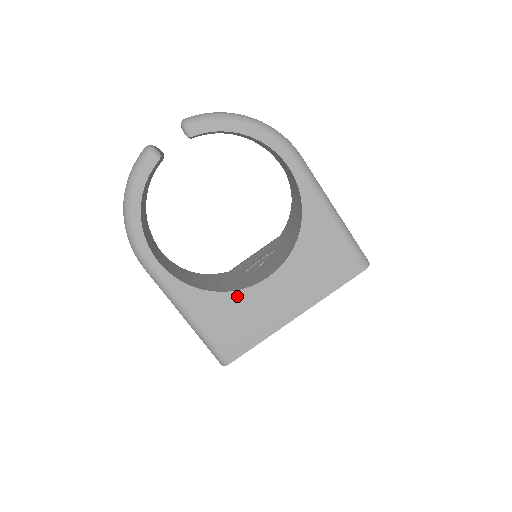
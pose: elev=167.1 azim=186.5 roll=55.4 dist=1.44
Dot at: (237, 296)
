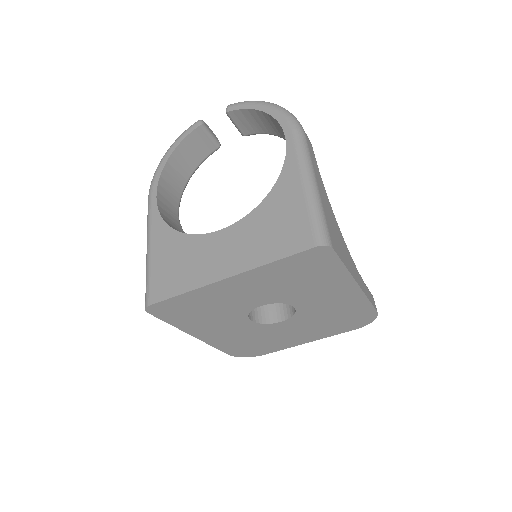
Dot at: (190, 240)
